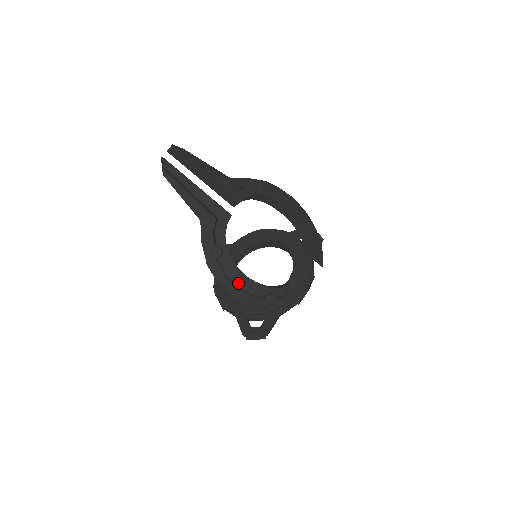
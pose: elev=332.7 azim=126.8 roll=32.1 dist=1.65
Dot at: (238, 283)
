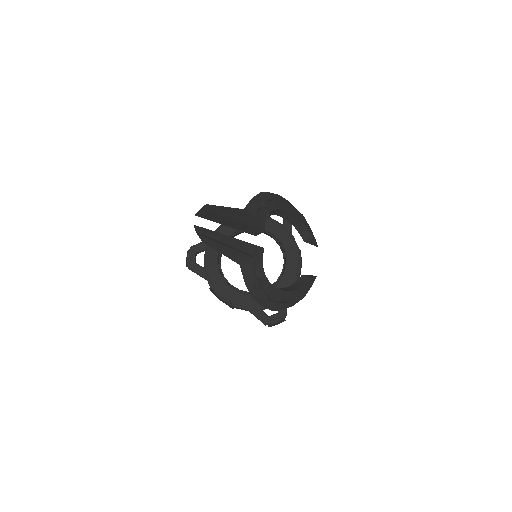
Dot at: (278, 299)
